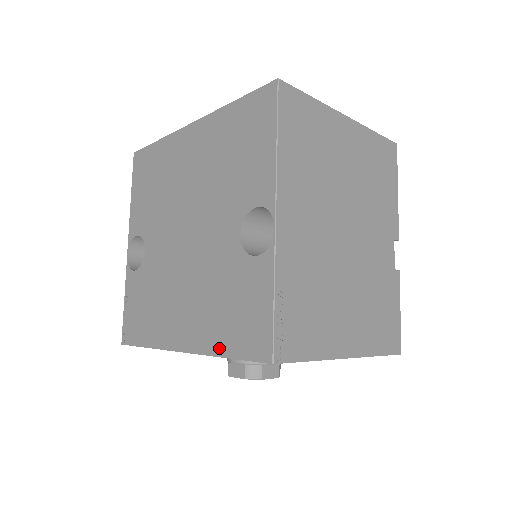
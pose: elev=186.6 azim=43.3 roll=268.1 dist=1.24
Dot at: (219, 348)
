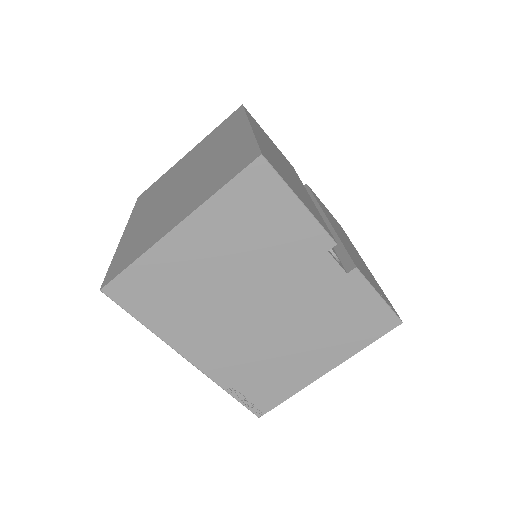
Dot at: occluded
